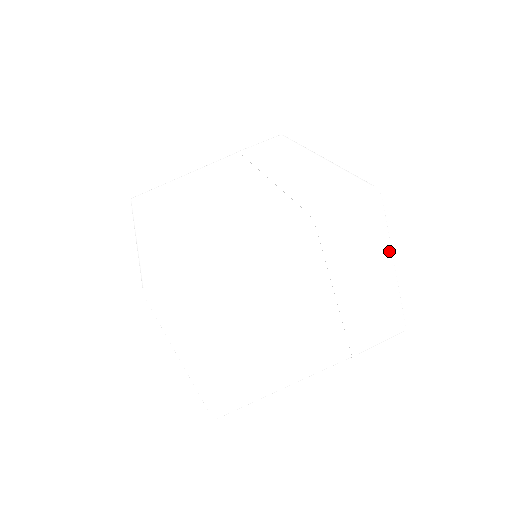
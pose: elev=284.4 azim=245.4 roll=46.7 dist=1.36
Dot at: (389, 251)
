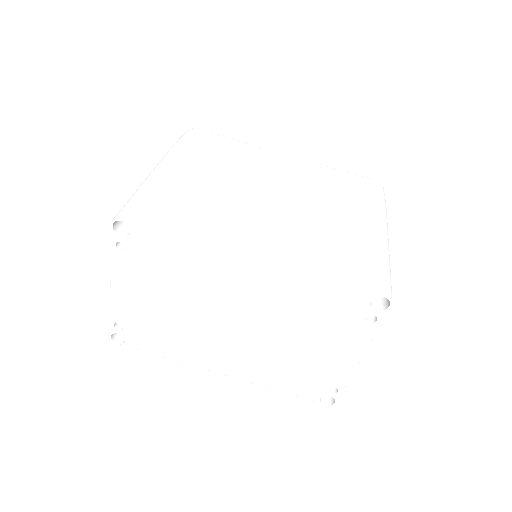
Dot at: occluded
